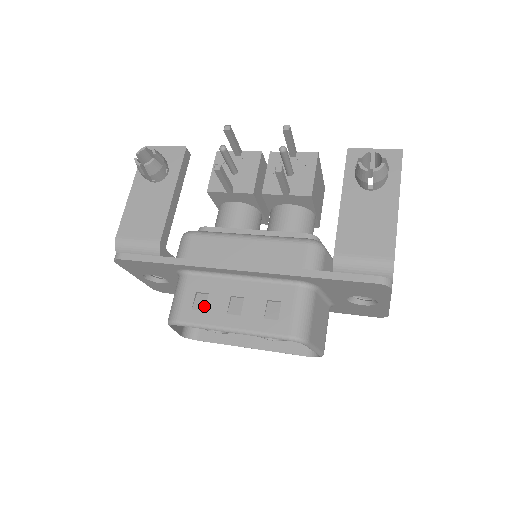
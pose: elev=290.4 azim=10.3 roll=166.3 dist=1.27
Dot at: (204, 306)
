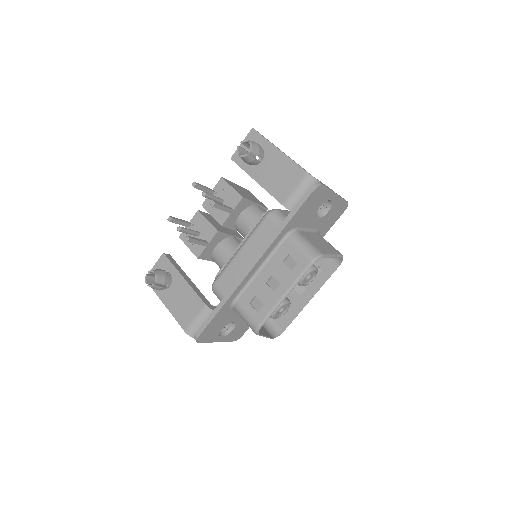
Dot at: (261, 303)
